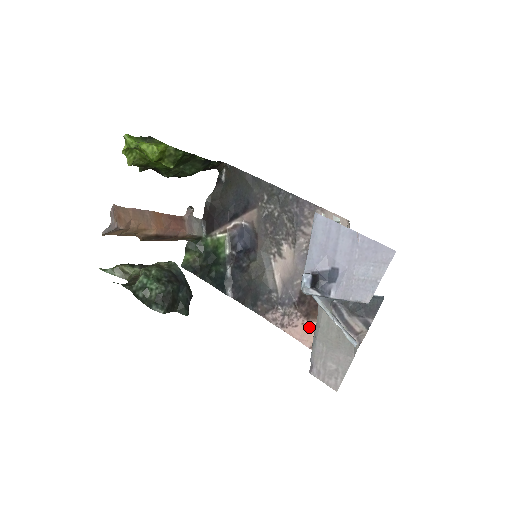
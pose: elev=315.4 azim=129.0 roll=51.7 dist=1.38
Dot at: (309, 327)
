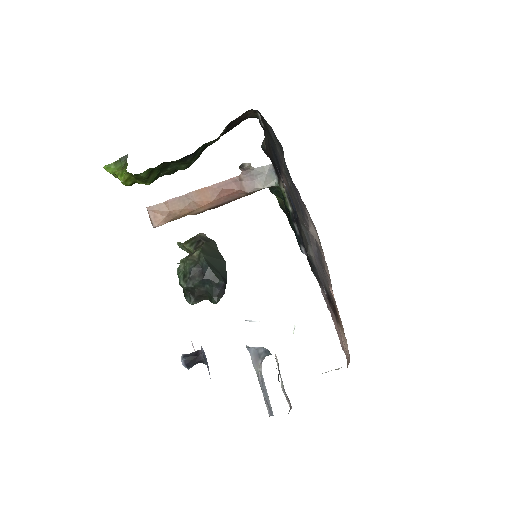
Dot at: (338, 327)
